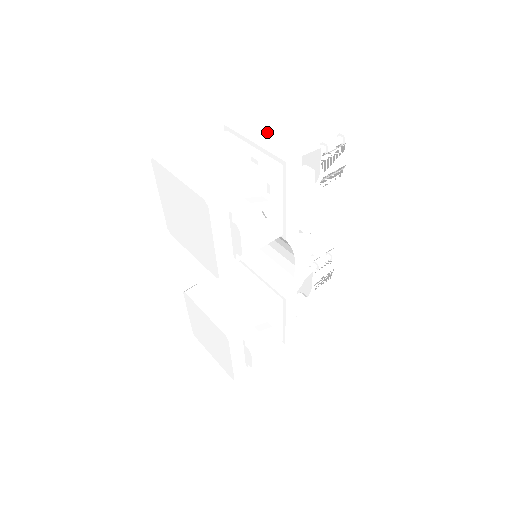
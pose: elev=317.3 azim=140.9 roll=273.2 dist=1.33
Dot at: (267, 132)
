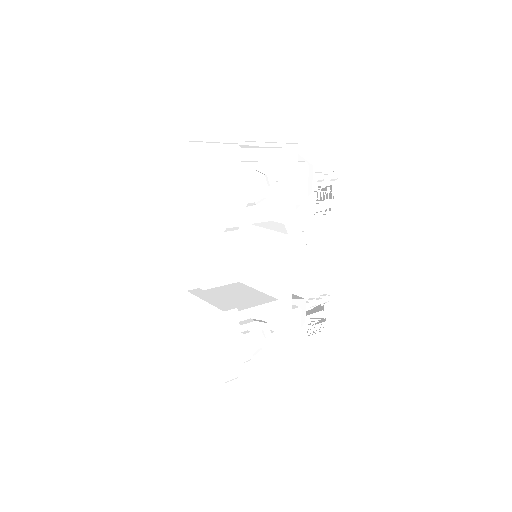
Dot at: occluded
